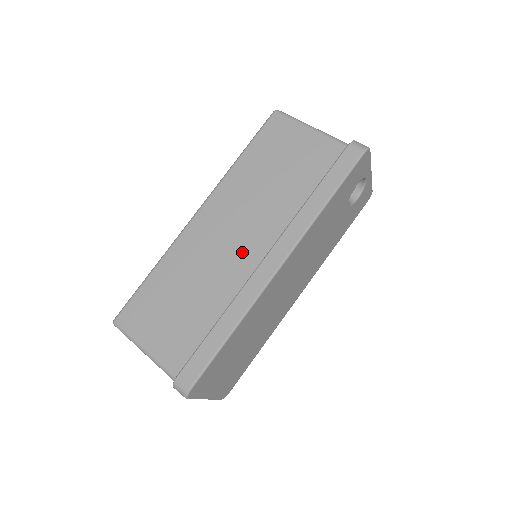
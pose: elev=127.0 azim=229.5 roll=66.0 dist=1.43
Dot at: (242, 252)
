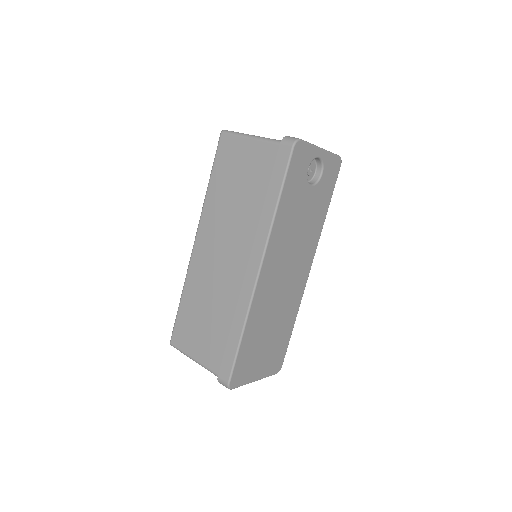
Dot at: (232, 265)
